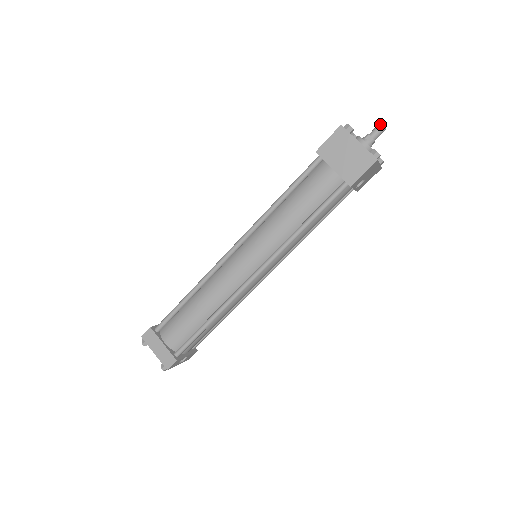
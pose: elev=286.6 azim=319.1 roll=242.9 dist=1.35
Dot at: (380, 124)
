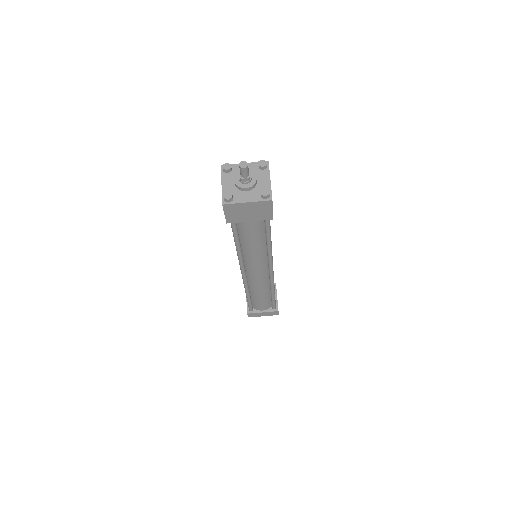
Dot at: (241, 169)
